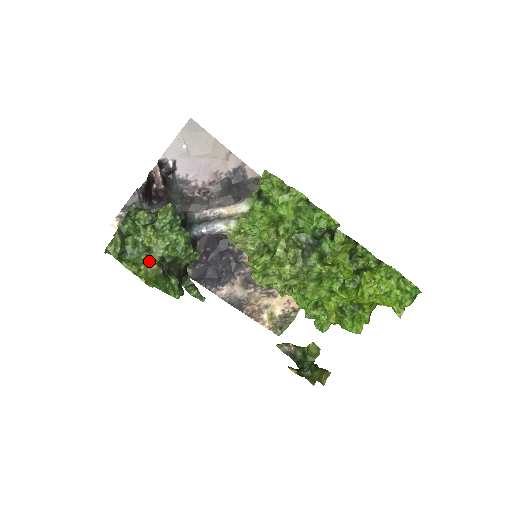
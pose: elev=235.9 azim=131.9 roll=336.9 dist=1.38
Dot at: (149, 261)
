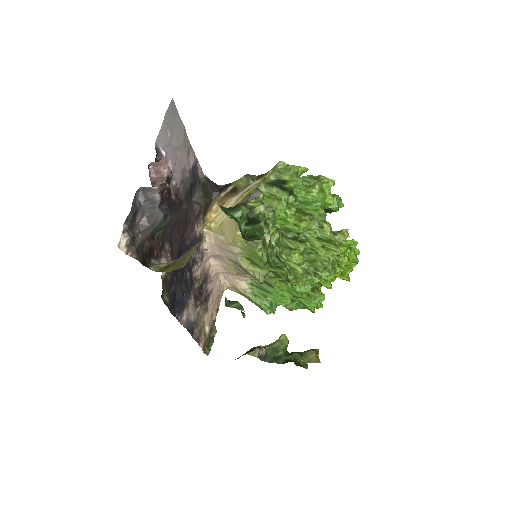
Dot at: (283, 263)
